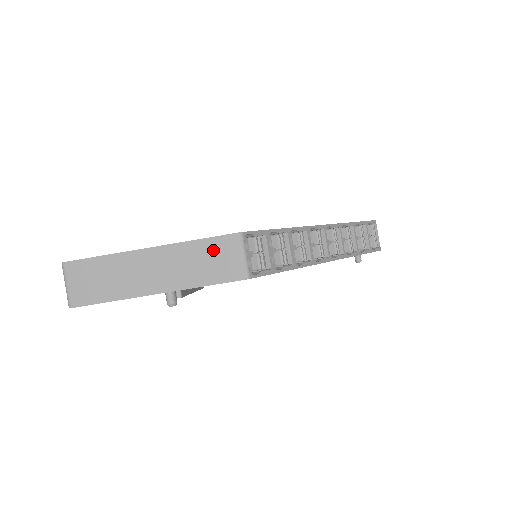
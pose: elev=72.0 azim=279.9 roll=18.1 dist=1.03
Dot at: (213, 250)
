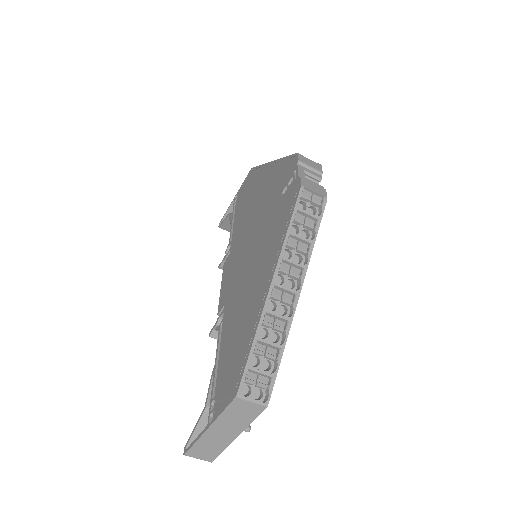
Dot at: (235, 411)
